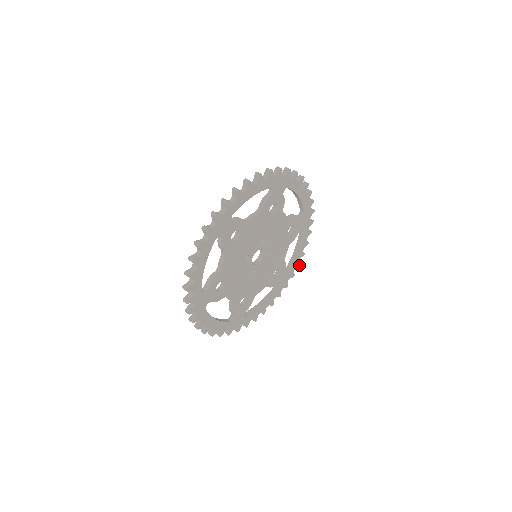
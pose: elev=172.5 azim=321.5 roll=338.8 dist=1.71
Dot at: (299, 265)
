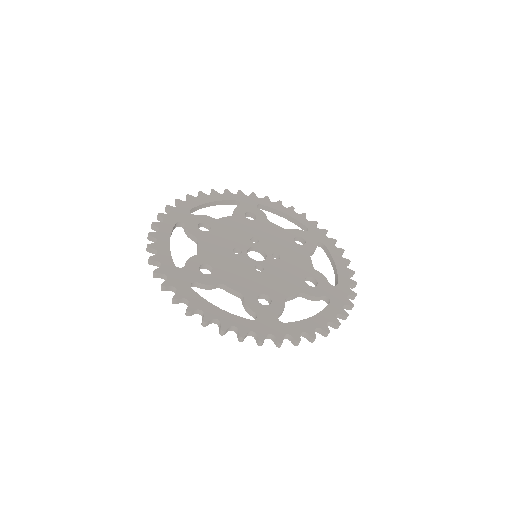
Dot at: (355, 283)
